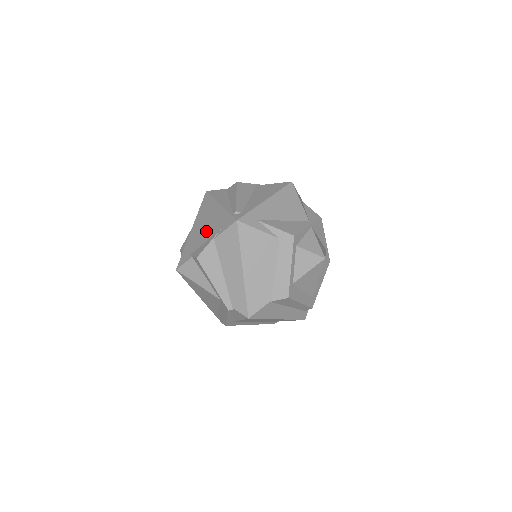
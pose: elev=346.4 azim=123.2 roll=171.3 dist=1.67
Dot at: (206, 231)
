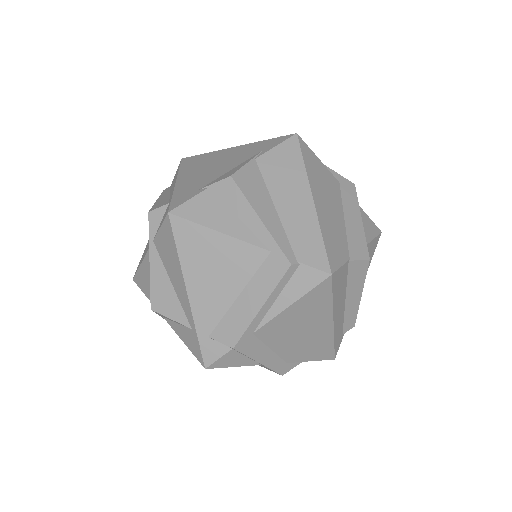
Dot at: (224, 165)
